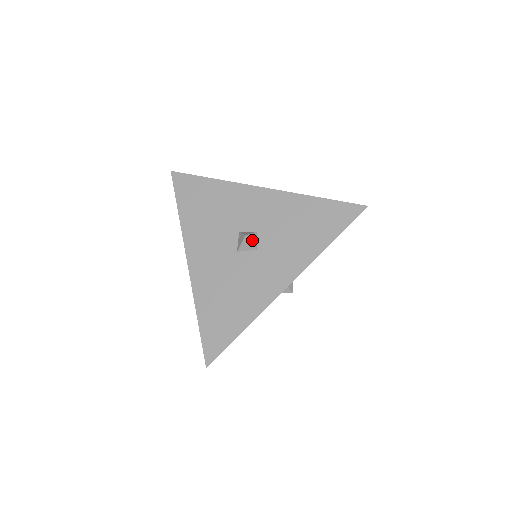
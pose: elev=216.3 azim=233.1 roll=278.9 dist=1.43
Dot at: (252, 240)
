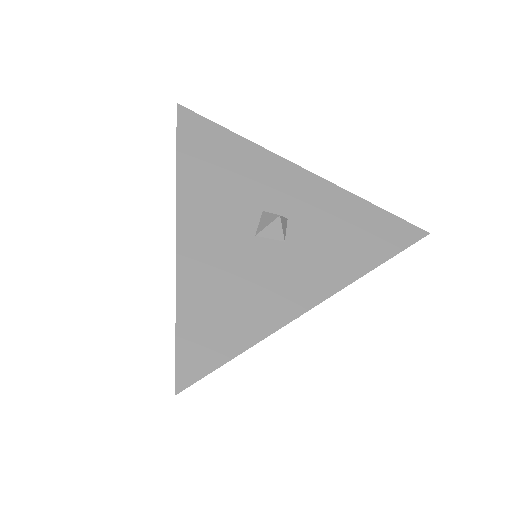
Dot at: (283, 226)
